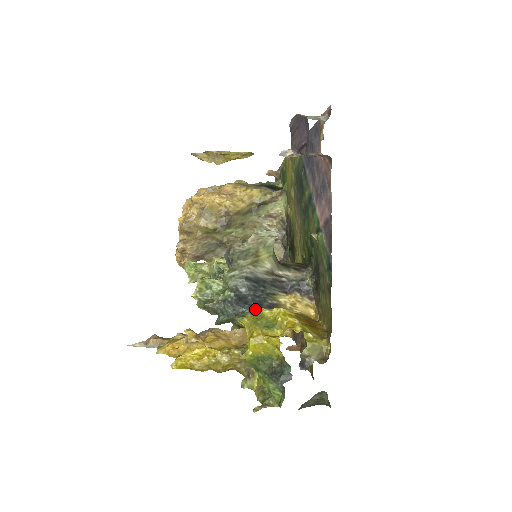
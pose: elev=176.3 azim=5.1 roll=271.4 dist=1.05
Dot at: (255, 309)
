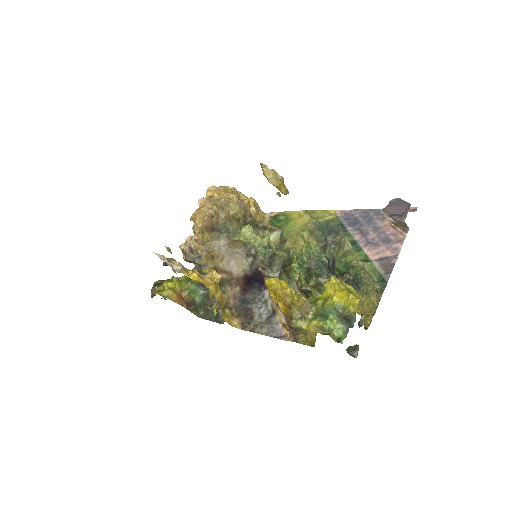
Dot at: occluded
